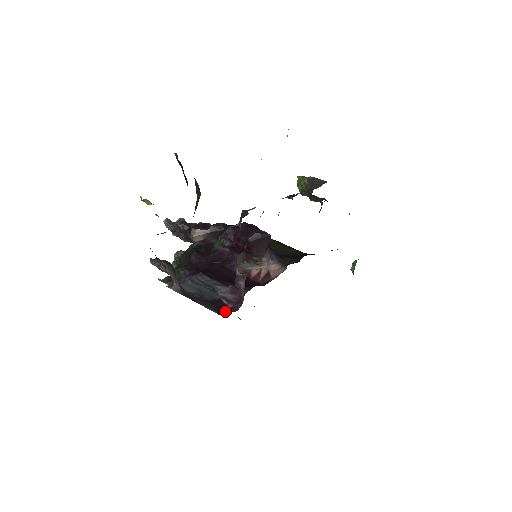
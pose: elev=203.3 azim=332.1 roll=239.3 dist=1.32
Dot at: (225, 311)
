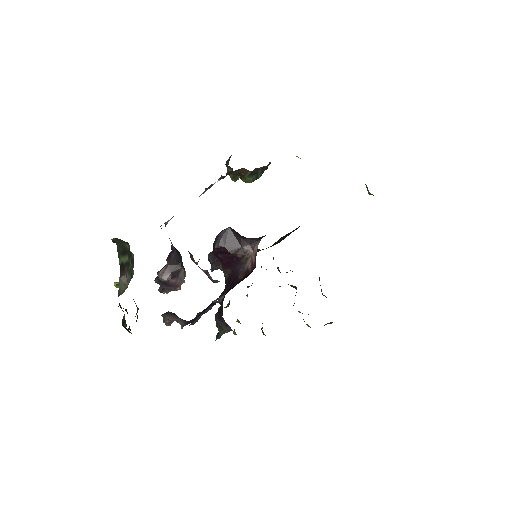
Dot at: occluded
